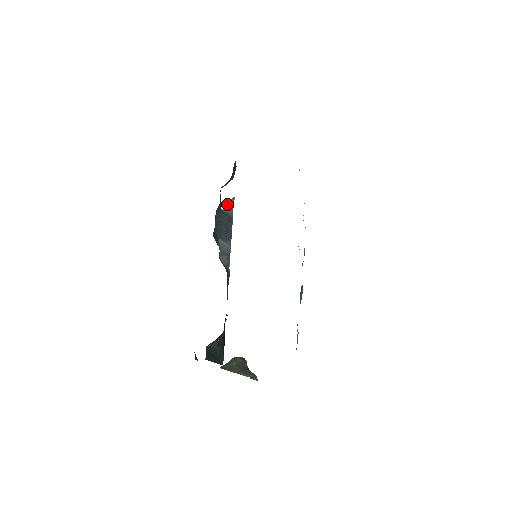
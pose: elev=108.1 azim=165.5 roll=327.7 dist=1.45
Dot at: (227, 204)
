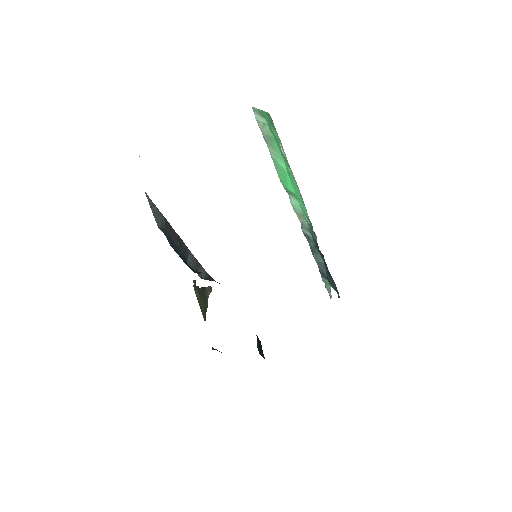
Dot at: (152, 212)
